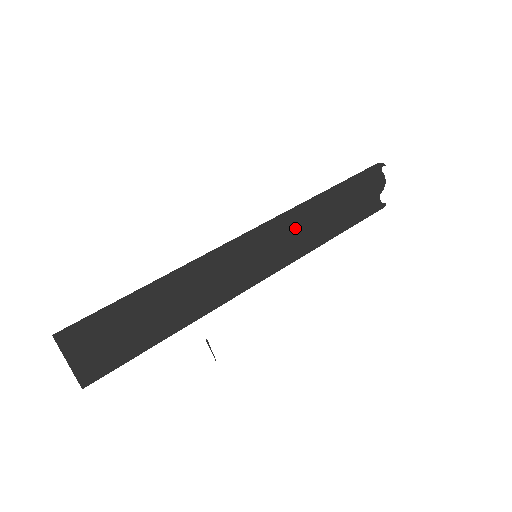
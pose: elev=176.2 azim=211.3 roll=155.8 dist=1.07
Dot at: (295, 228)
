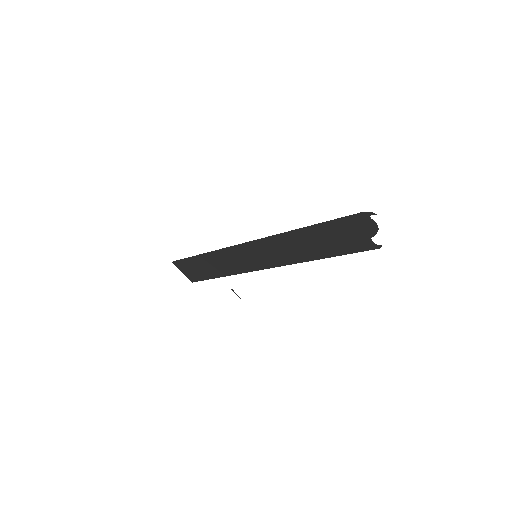
Dot at: (281, 247)
